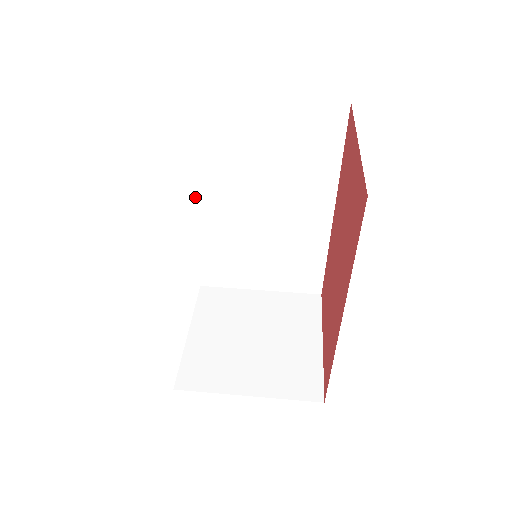
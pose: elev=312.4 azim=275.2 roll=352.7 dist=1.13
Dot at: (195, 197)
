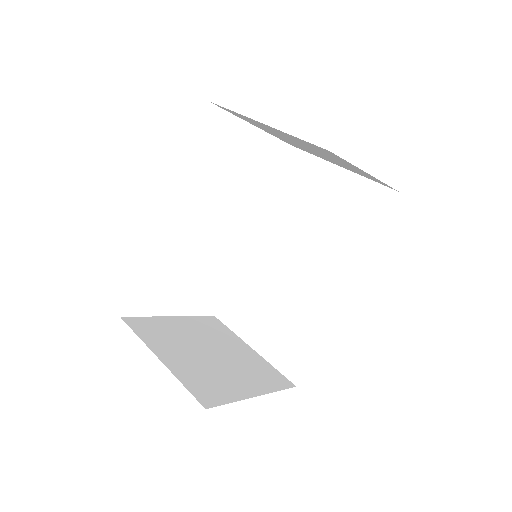
Dot at: (258, 228)
